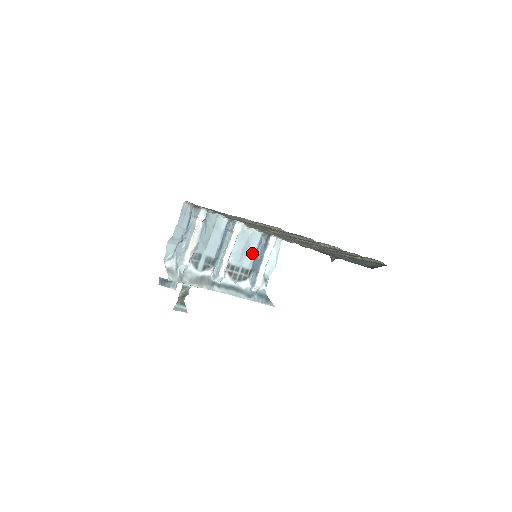
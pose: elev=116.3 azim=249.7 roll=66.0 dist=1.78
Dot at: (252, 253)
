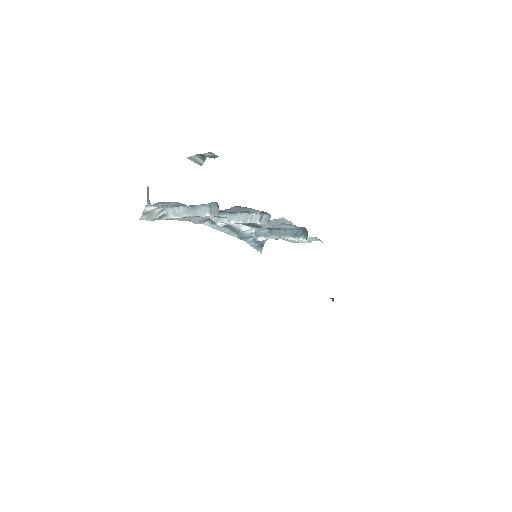
Dot at: (277, 226)
